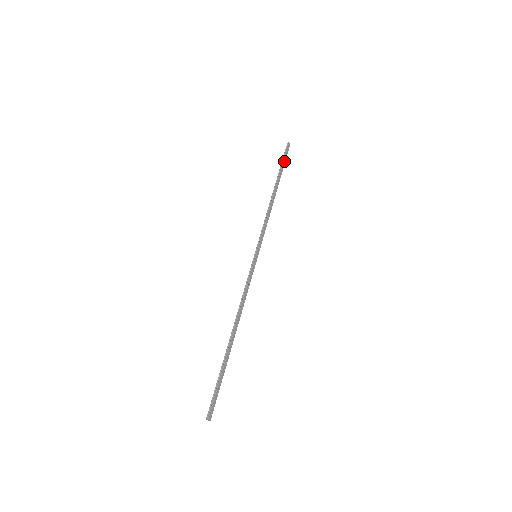
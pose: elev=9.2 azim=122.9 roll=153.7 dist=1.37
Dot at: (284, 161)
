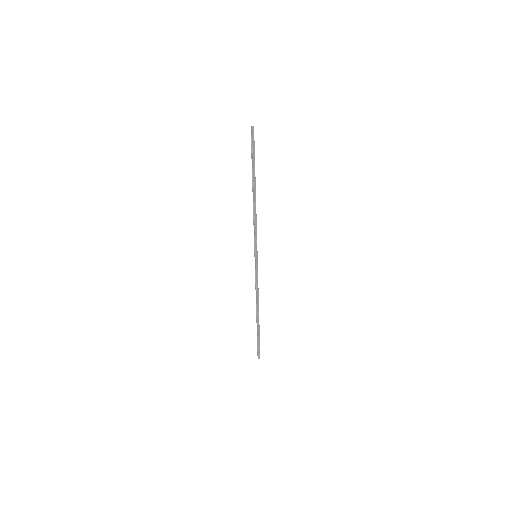
Dot at: (253, 153)
